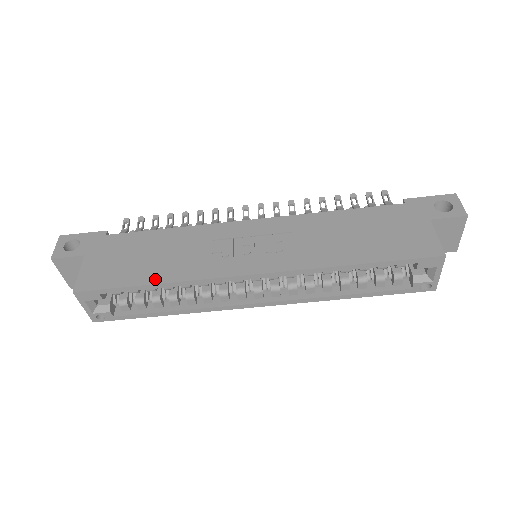
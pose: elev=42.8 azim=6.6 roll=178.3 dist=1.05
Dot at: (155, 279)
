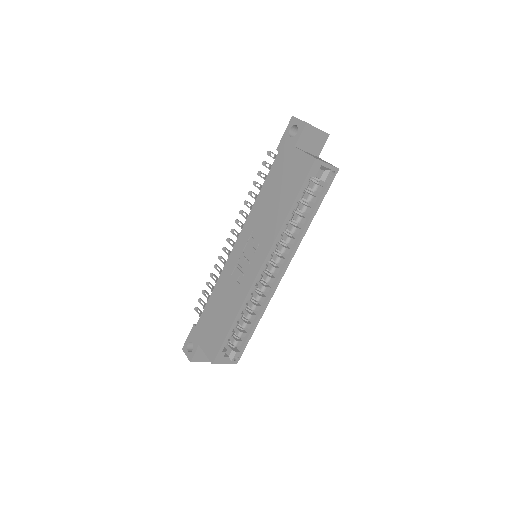
Dot at: (231, 320)
